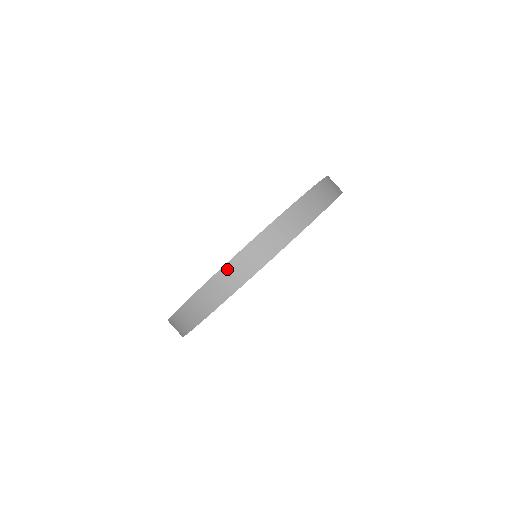
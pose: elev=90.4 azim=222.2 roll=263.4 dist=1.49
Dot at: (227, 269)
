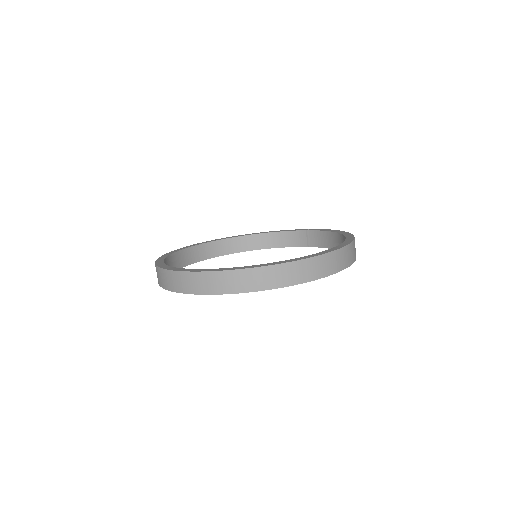
Dot at: (333, 255)
